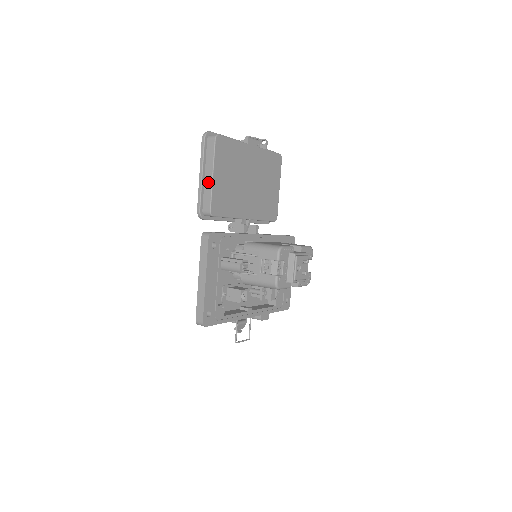
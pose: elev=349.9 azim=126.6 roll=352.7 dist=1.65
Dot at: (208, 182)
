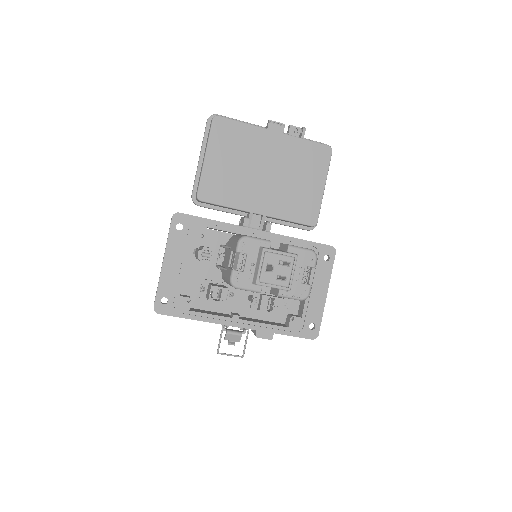
Dot at: (202, 165)
